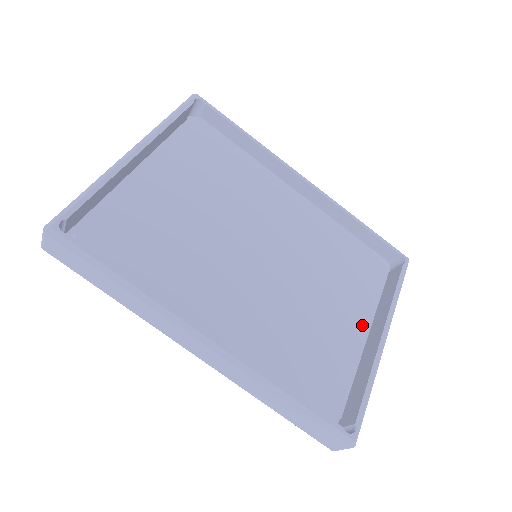
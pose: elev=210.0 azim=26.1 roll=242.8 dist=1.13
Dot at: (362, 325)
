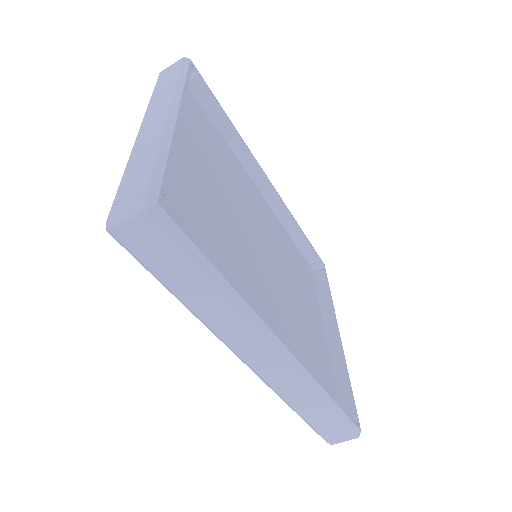
Dot at: (321, 325)
